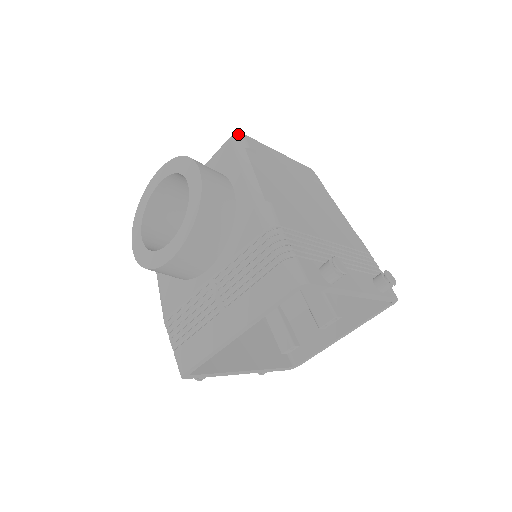
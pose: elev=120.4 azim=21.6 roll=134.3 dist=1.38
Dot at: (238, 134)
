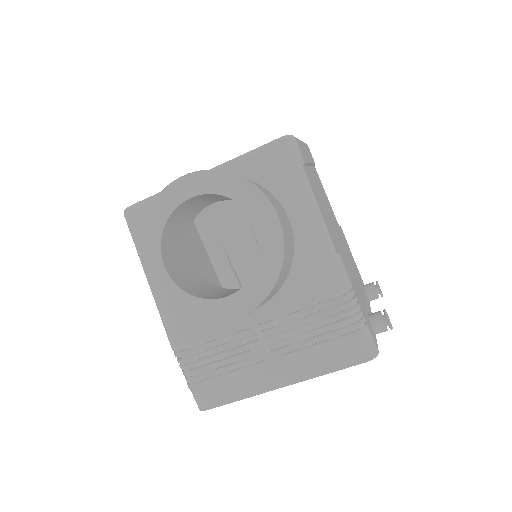
Dot at: (291, 139)
